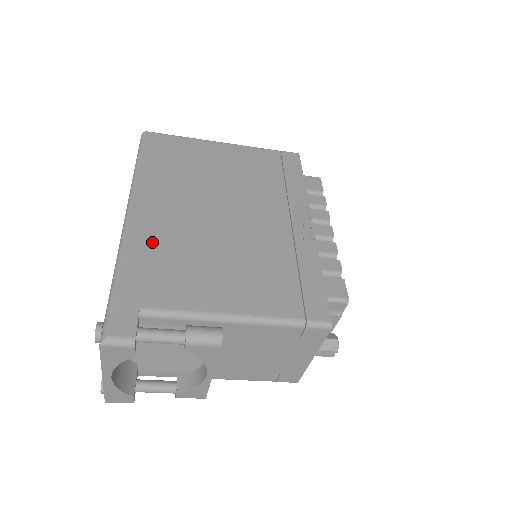
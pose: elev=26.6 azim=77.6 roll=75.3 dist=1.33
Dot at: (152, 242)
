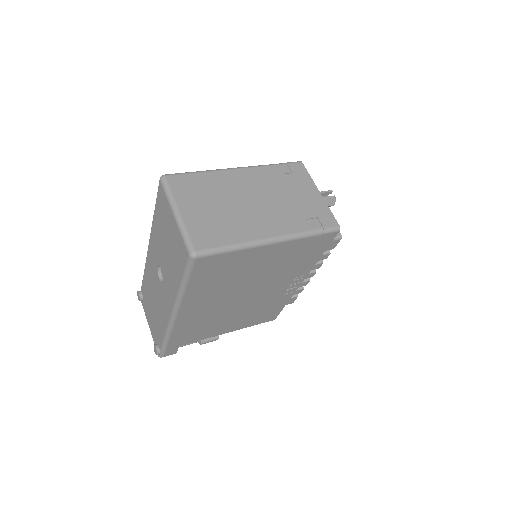
Dot at: (189, 325)
